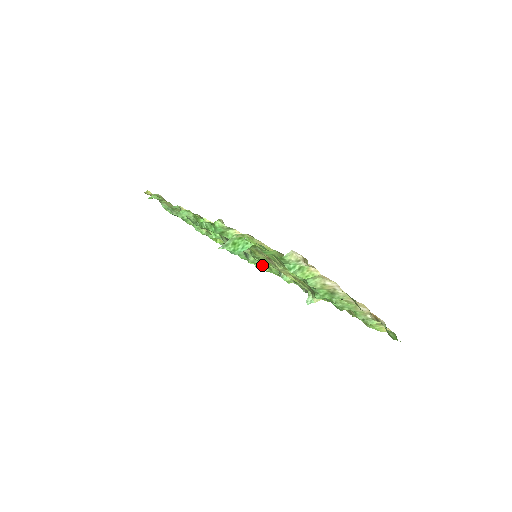
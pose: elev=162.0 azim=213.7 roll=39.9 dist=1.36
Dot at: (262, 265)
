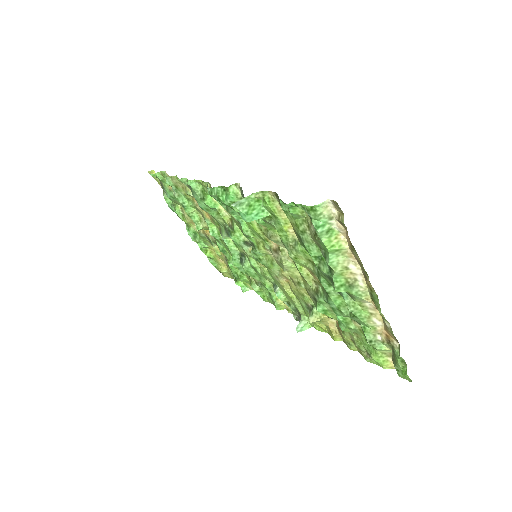
Dot at: (256, 277)
